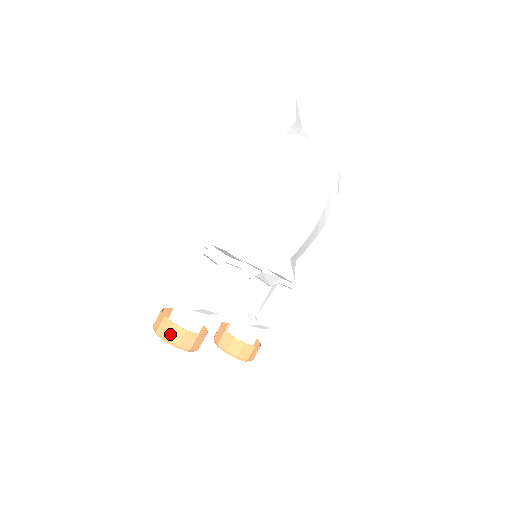
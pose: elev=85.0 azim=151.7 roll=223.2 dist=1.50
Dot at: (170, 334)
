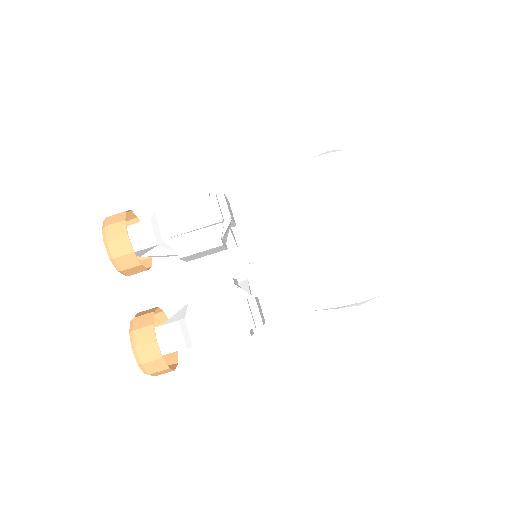
Dot at: (114, 216)
